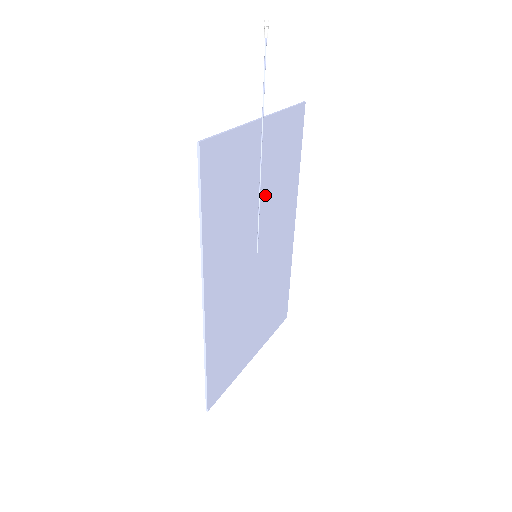
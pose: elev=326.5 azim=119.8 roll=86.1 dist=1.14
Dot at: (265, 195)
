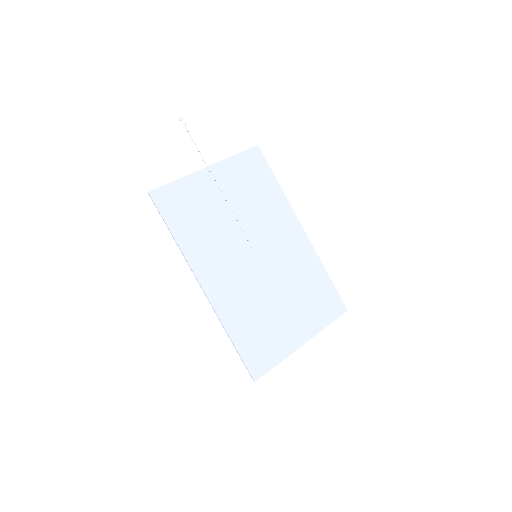
Dot at: (241, 212)
